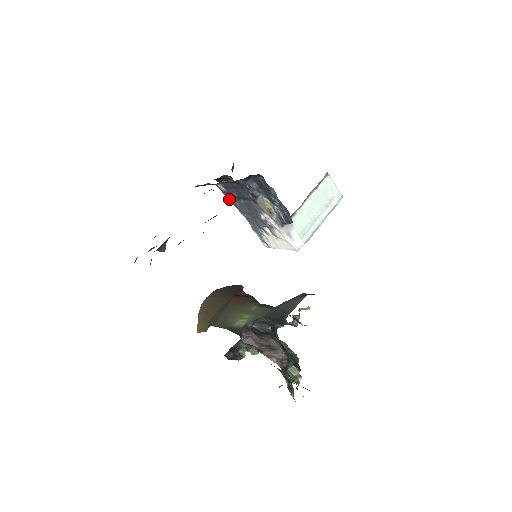
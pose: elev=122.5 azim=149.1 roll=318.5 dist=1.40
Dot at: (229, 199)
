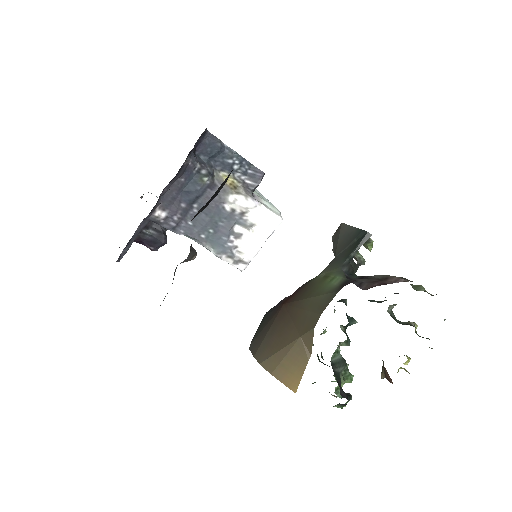
Dot at: (175, 228)
